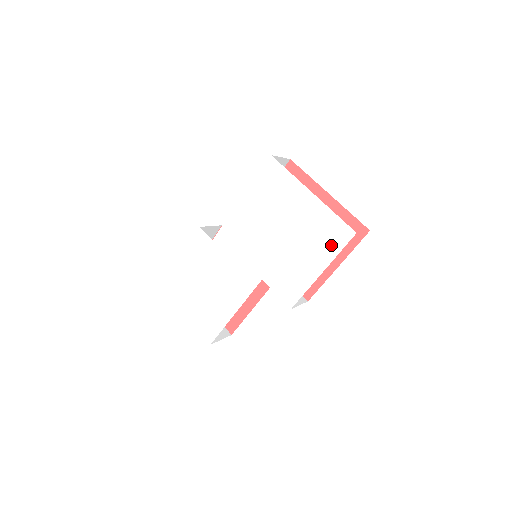
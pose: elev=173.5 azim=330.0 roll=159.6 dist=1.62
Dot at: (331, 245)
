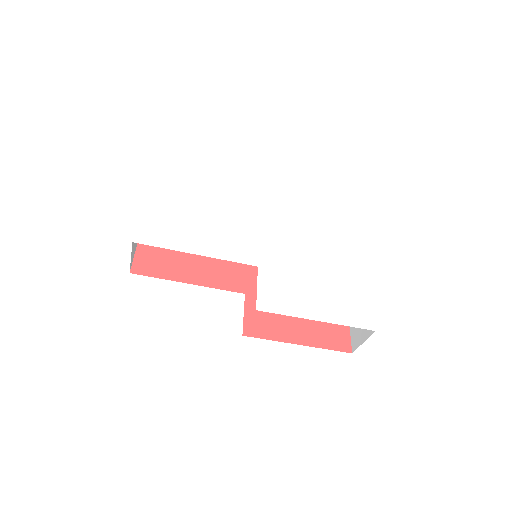
Dot at: (346, 314)
